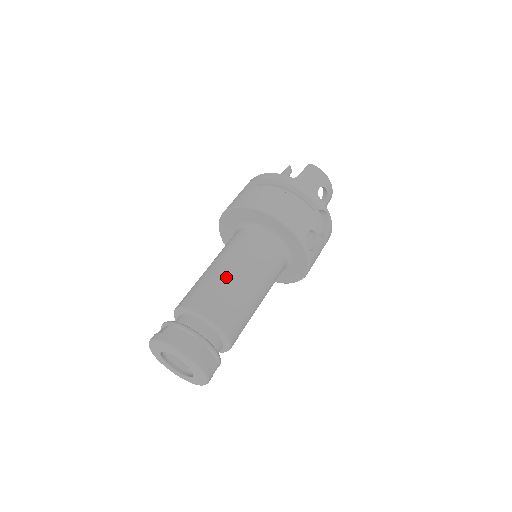
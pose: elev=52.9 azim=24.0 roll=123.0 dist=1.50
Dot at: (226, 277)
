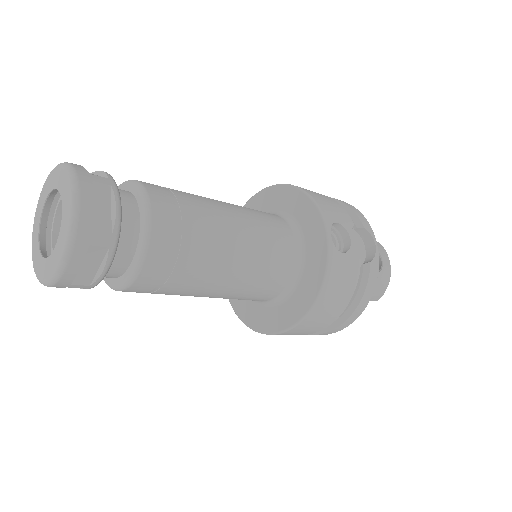
Dot at: (200, 196)
